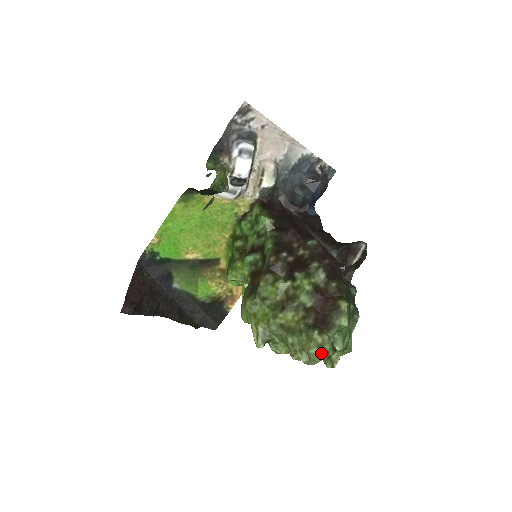
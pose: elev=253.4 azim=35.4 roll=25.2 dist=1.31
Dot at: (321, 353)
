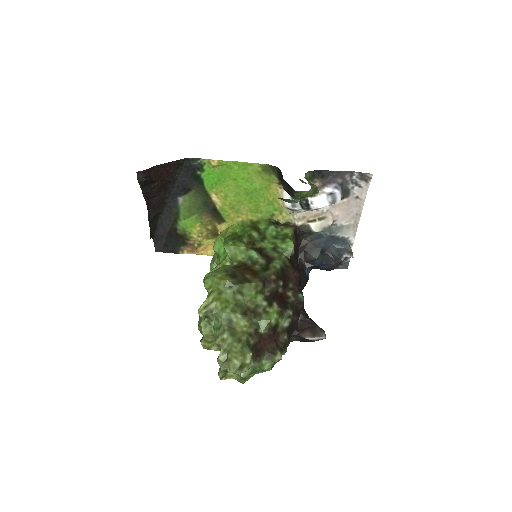
Dot at: (239, 369)
